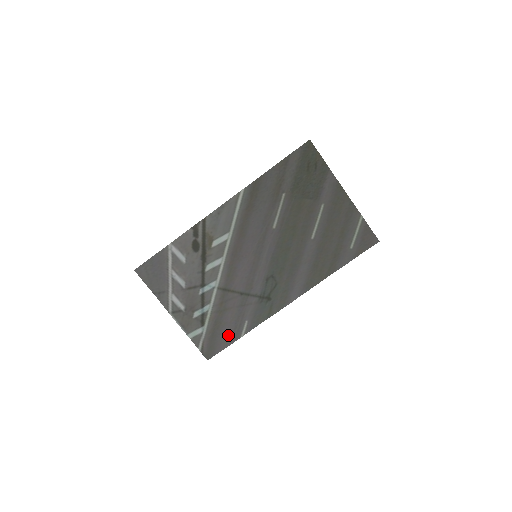
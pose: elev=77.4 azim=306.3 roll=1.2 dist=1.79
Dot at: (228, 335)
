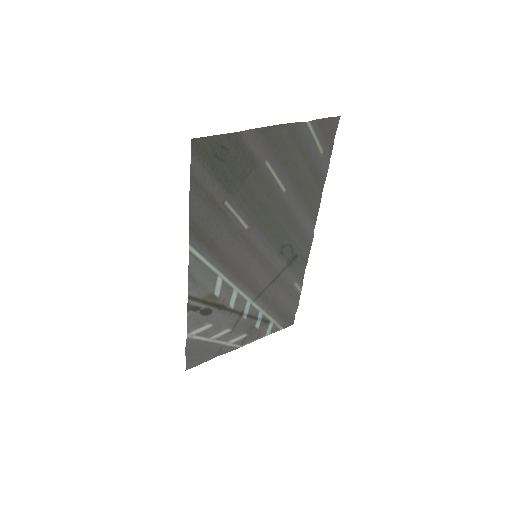
Dot at: (291, 303)
